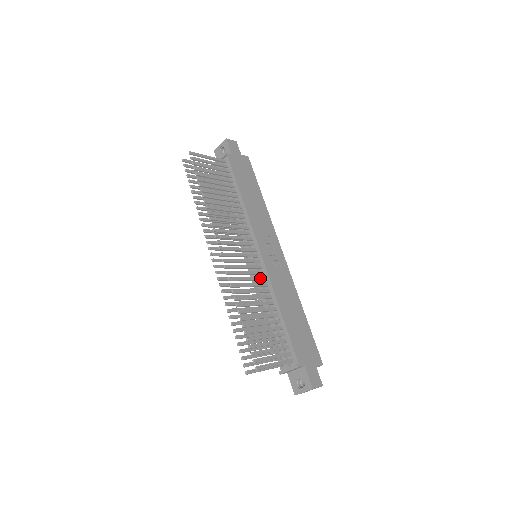
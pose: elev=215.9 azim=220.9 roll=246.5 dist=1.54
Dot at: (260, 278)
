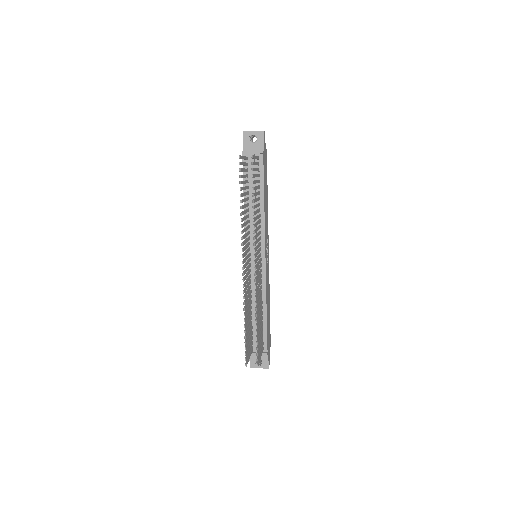
Dot at: (261, 282)
